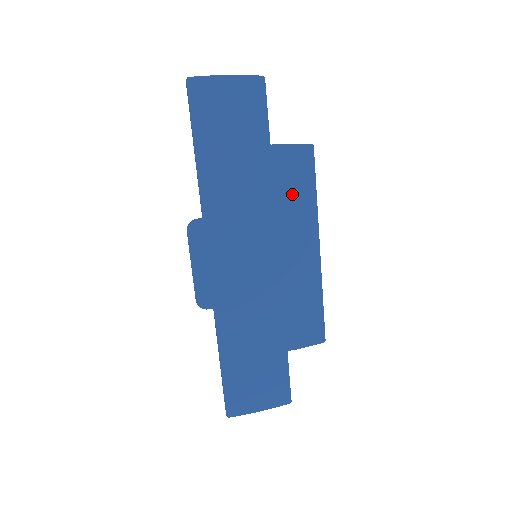
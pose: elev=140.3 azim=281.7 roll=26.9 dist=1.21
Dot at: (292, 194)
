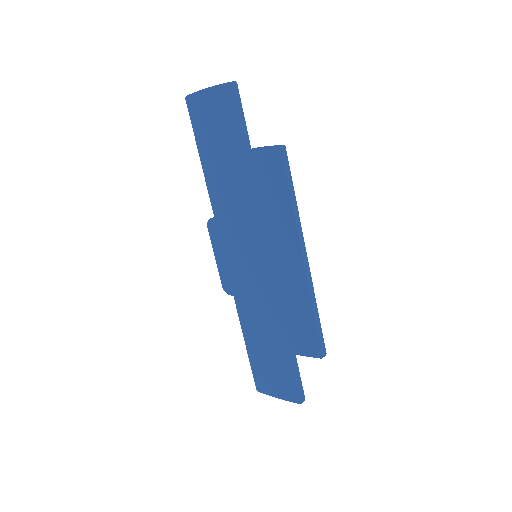
Dot at: (271, 199)
